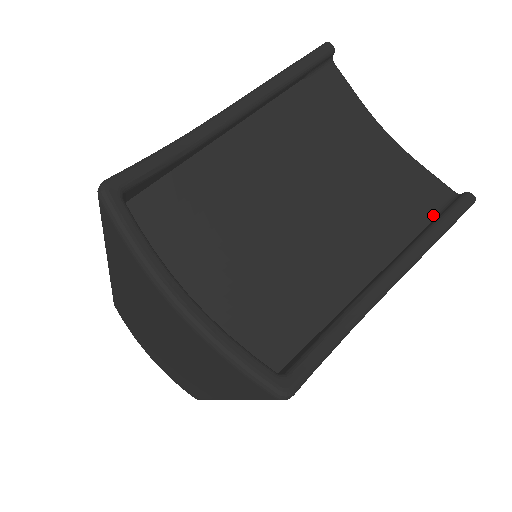
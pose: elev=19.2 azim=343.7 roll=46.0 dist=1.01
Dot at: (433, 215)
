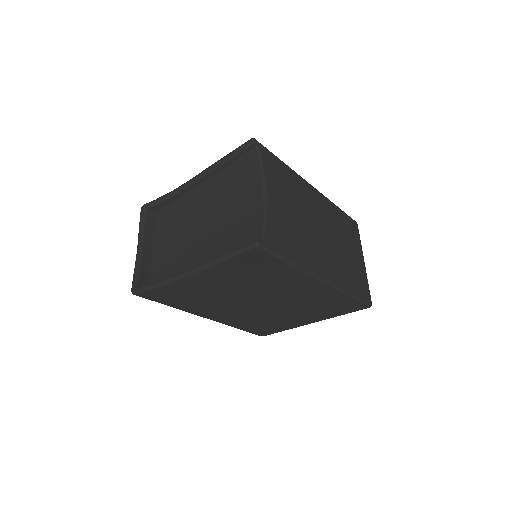
Dot at: occluded
